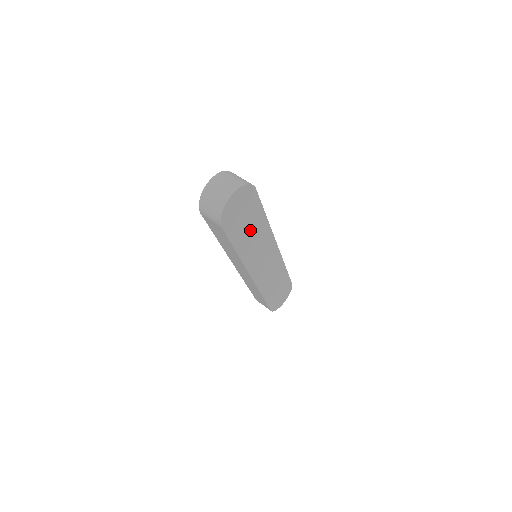
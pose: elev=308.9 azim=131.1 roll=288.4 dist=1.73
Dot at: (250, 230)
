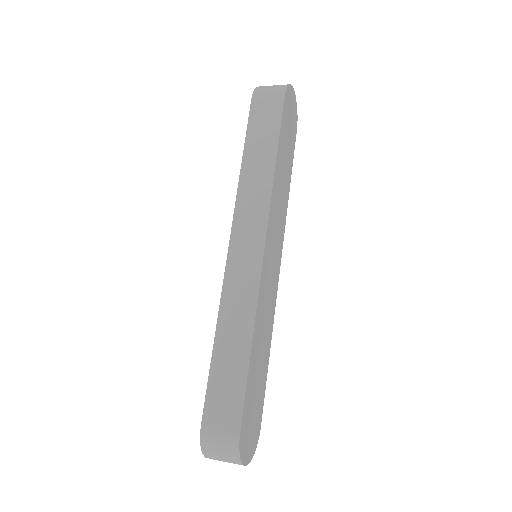
Dot at: (284, 164)
